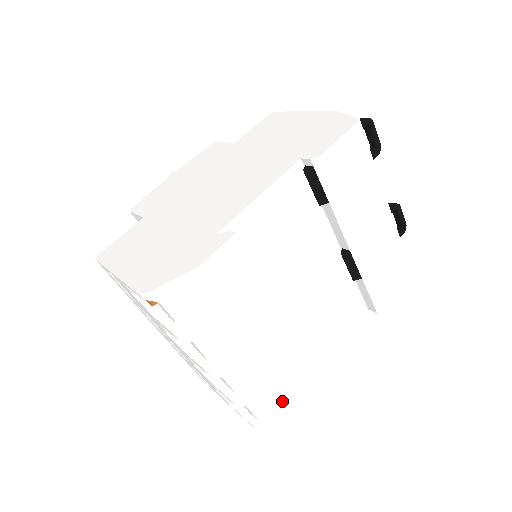
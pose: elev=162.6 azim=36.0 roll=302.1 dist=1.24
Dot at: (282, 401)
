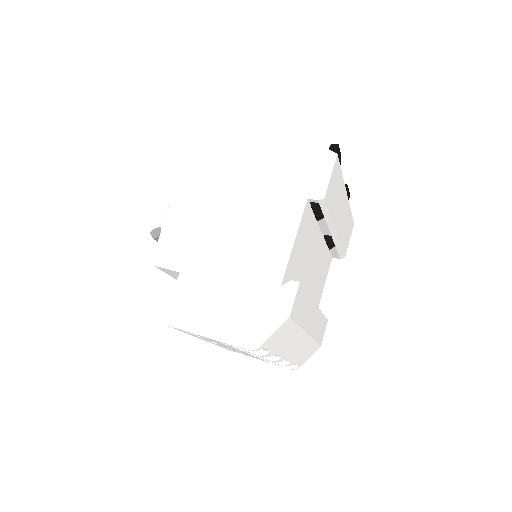
Dot at: (313, 349)
